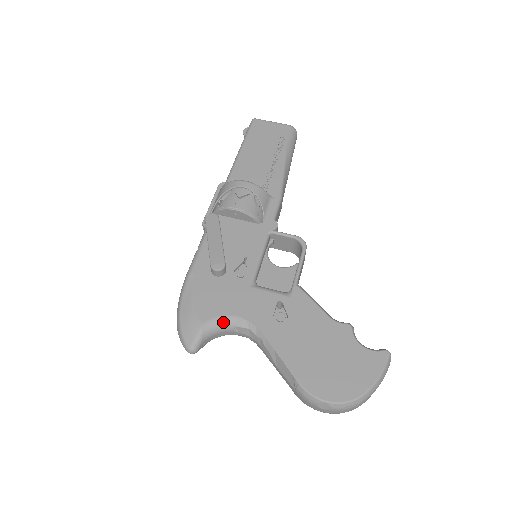
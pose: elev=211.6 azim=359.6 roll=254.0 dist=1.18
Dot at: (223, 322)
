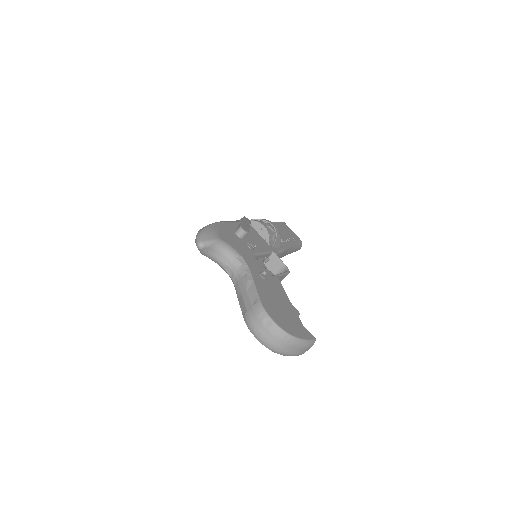
Dot at: (230, 249)
